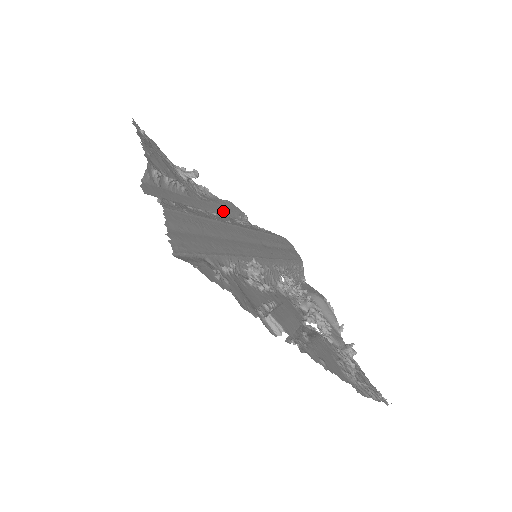
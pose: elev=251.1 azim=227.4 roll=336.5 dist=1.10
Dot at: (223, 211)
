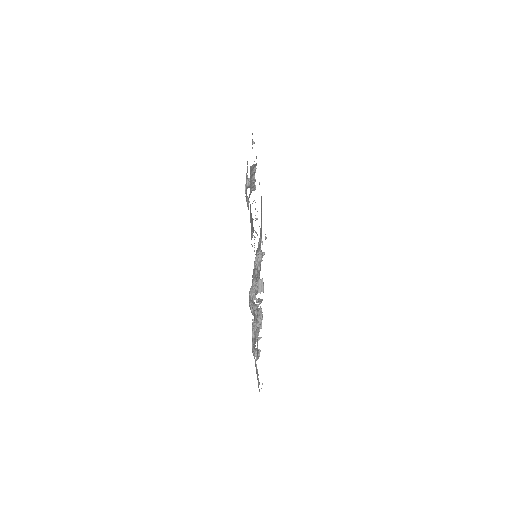
Dot at: (251, 220)
